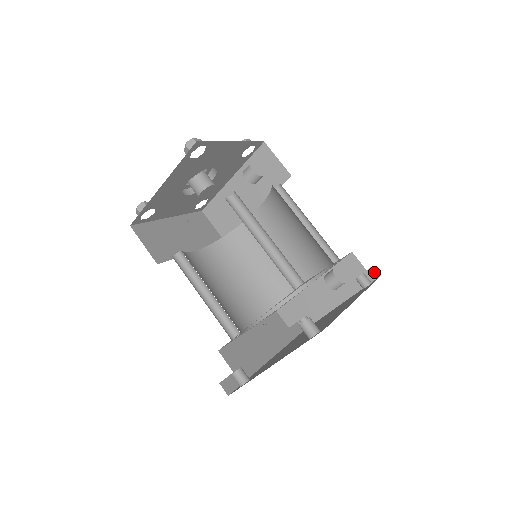
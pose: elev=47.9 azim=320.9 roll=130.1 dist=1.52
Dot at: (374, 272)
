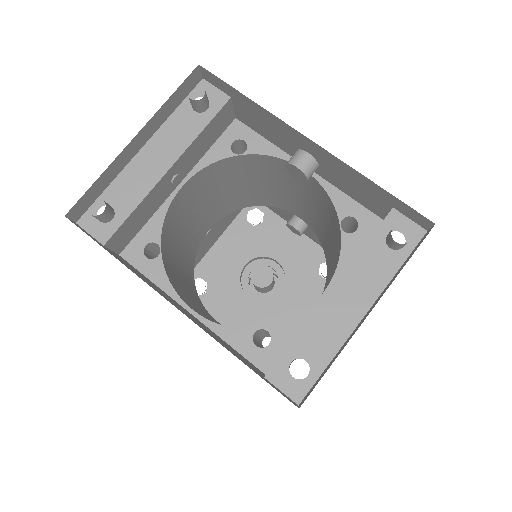
Dot at: (427, 233)
